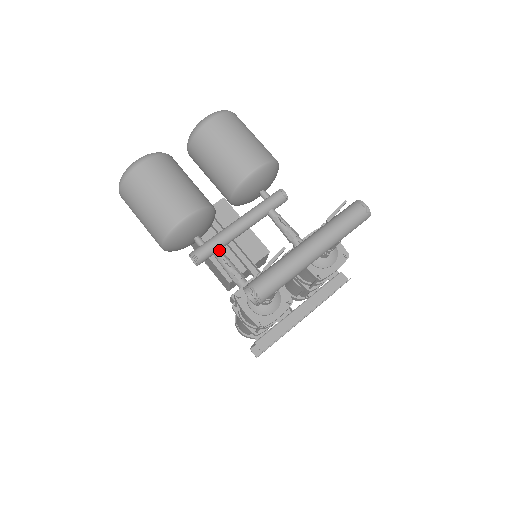
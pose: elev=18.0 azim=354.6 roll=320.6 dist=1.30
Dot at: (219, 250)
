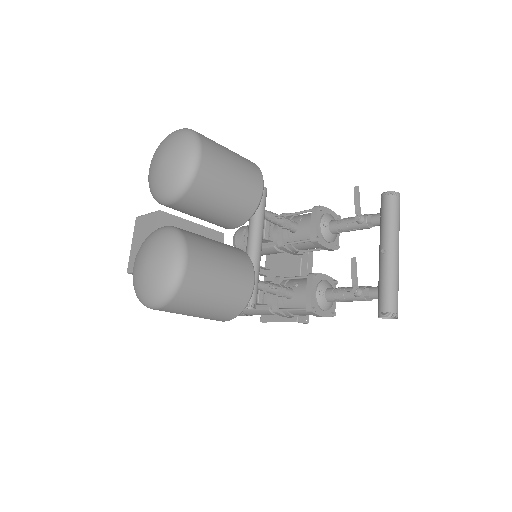
Dot at: (260, 282)
